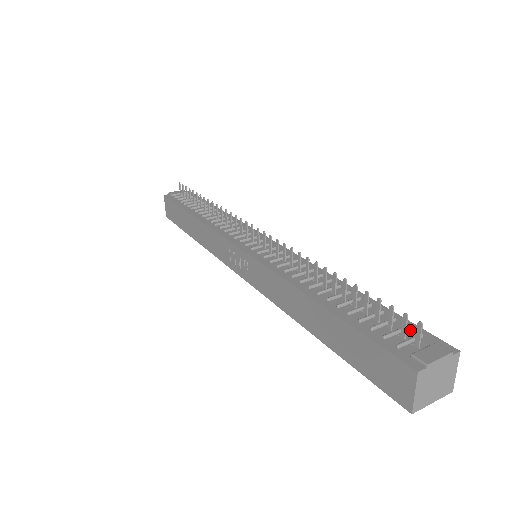
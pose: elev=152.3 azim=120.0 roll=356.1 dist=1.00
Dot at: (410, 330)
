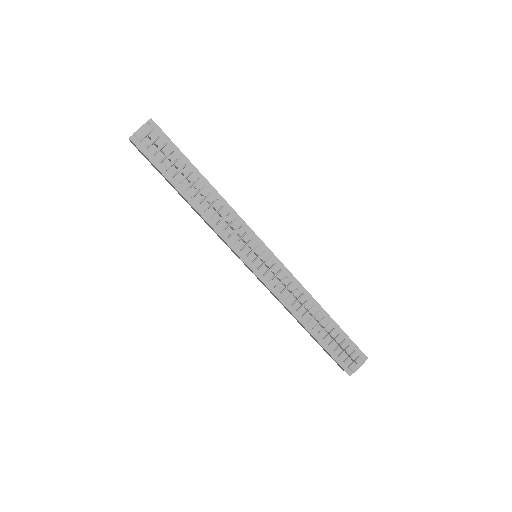
Dot at: (350, 347)
